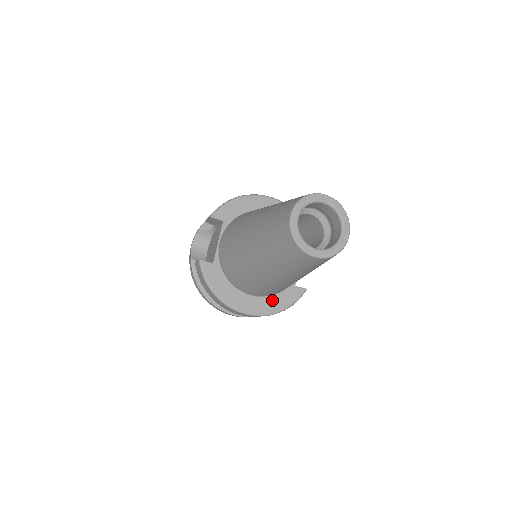
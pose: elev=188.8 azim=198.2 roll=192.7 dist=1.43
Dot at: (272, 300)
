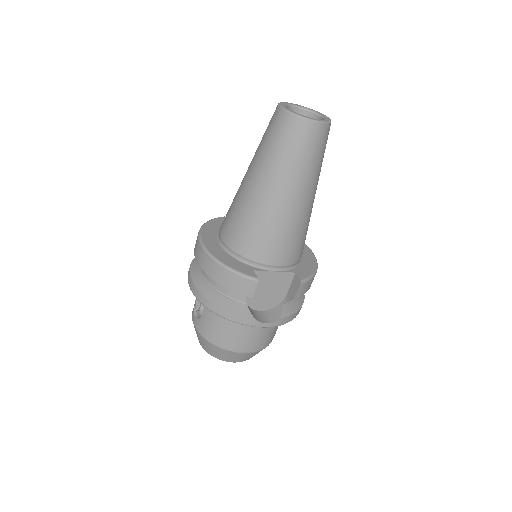
Dot at: (227, 256)
